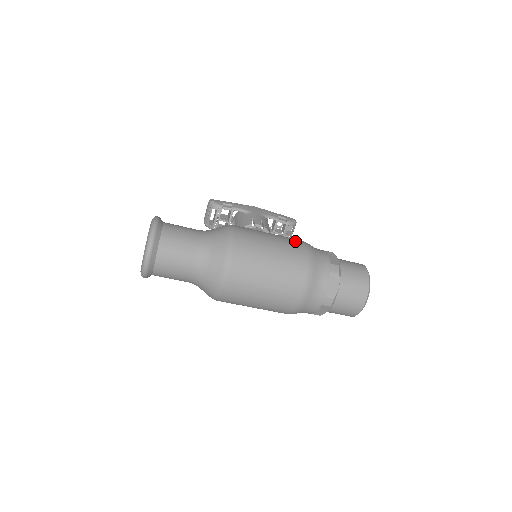
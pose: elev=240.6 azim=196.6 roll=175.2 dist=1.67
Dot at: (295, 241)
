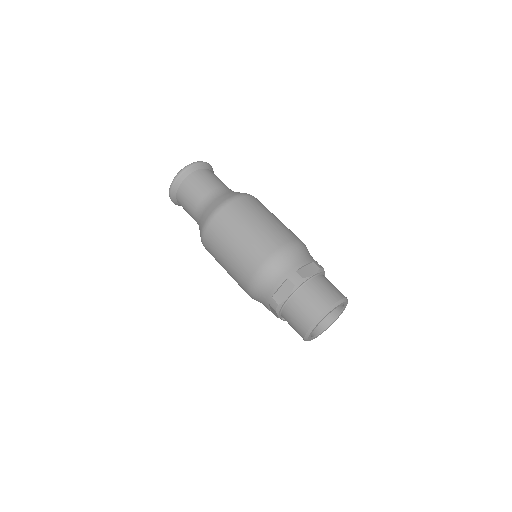
Dot at: occluded
